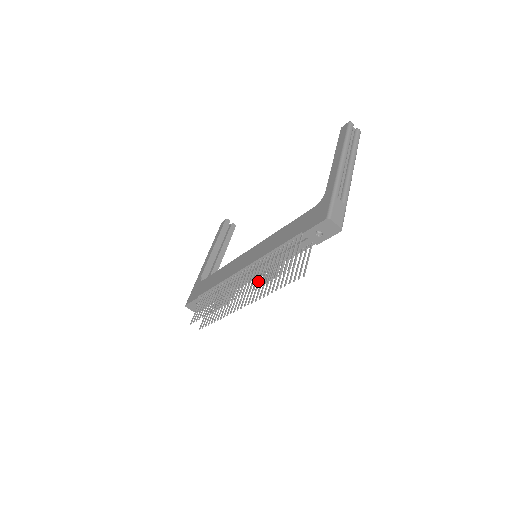
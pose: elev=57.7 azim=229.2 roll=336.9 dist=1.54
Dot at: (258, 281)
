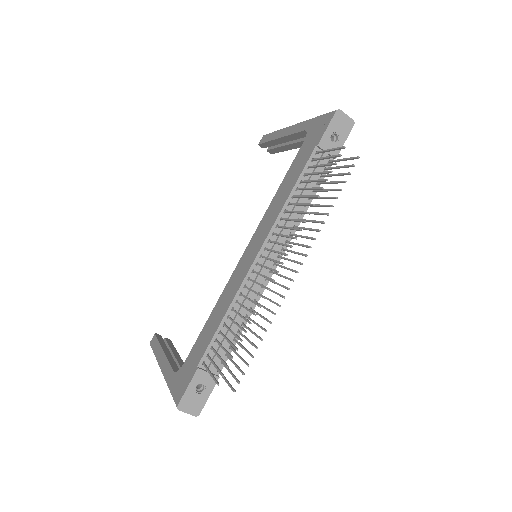
Dot at: (288, 250)
